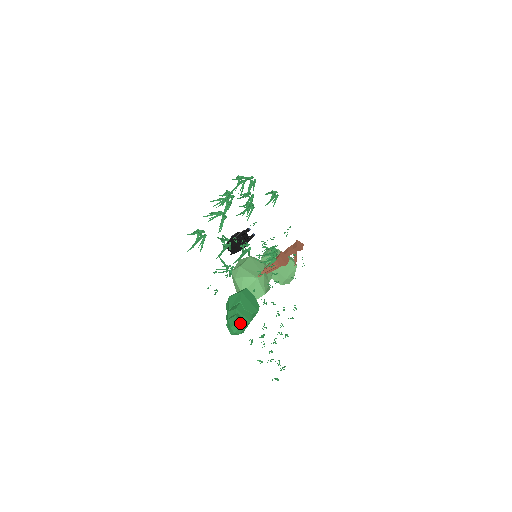
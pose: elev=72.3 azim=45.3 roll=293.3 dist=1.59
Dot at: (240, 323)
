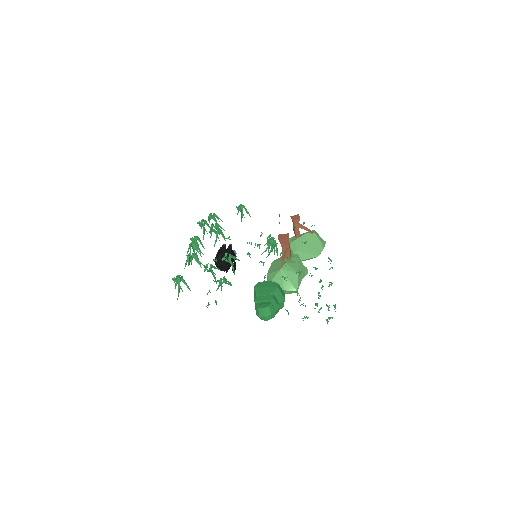
Dot at: (262, 307)
